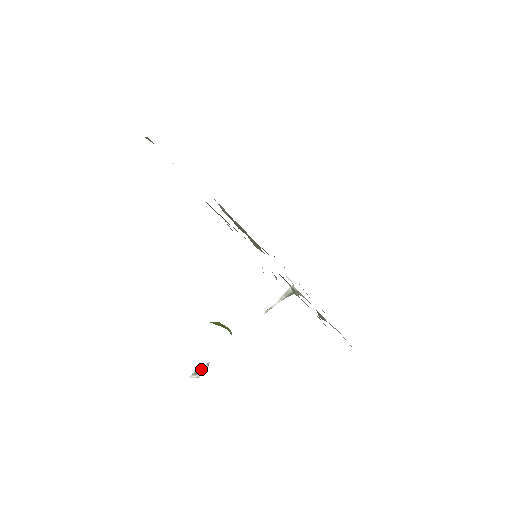
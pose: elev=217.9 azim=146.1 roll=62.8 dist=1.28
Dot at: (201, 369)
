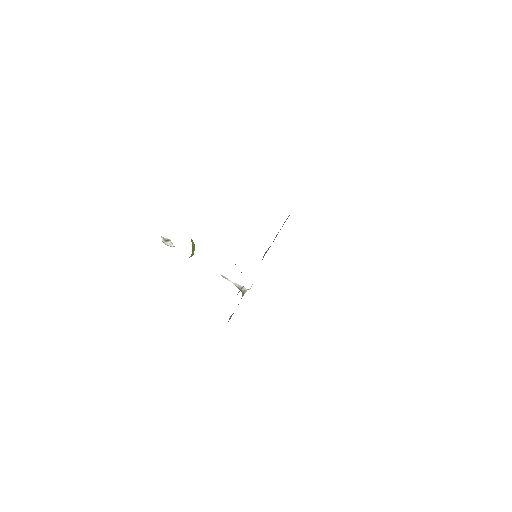
Dot at: (169, 243)
